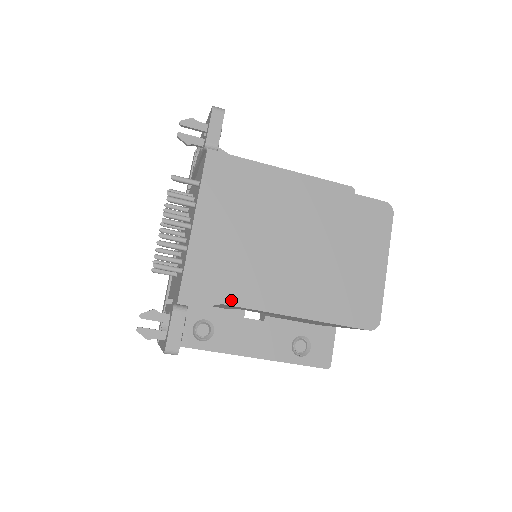
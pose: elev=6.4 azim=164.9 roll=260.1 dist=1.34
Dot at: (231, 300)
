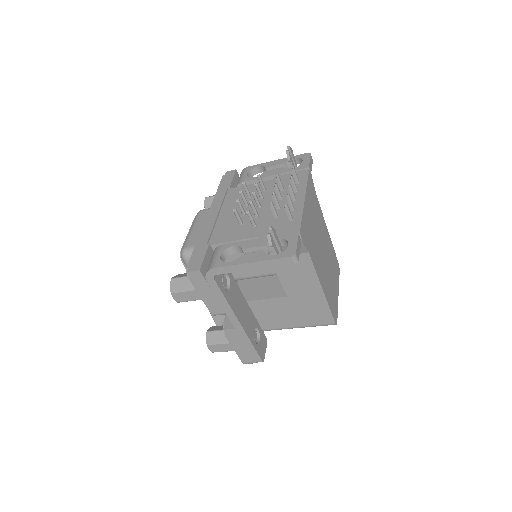
Dot at: (311, 254)
